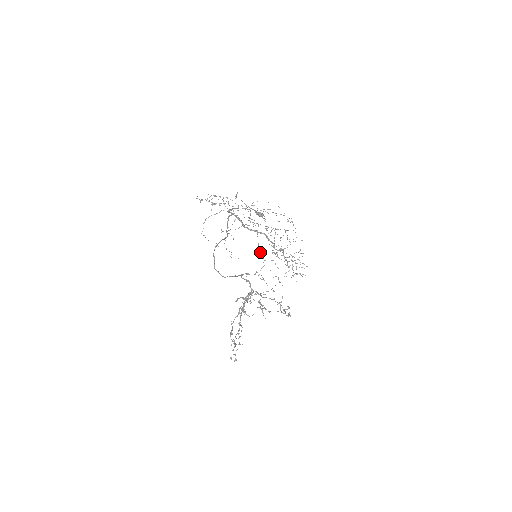
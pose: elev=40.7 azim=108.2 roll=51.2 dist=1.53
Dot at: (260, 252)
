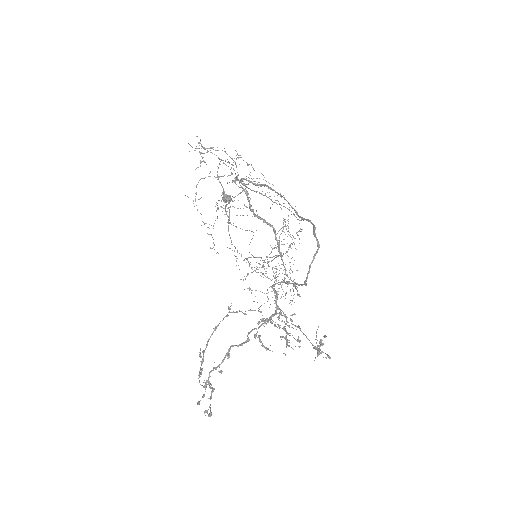
Dot at: (234, 251)
